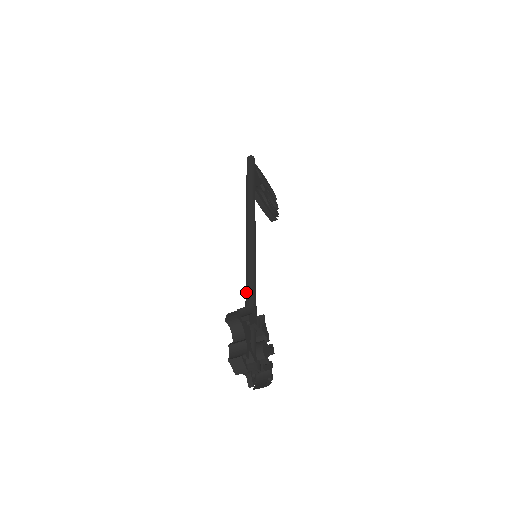
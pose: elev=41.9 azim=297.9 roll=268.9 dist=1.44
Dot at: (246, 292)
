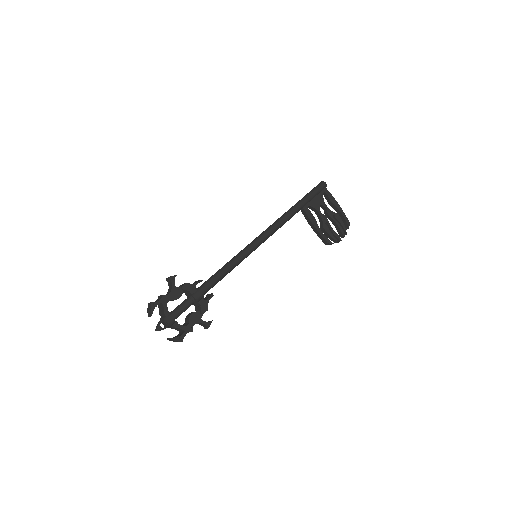
Dot at: (214, 274)
